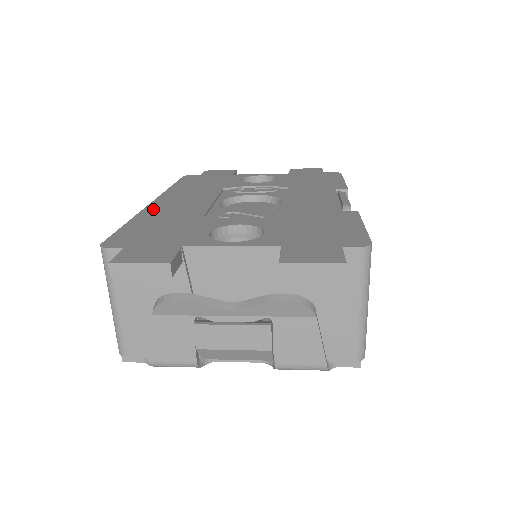
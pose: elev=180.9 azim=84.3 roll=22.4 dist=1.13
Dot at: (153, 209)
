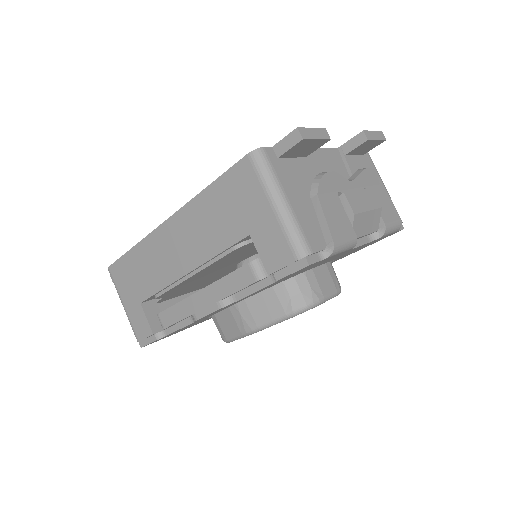
Dot at: occluded
